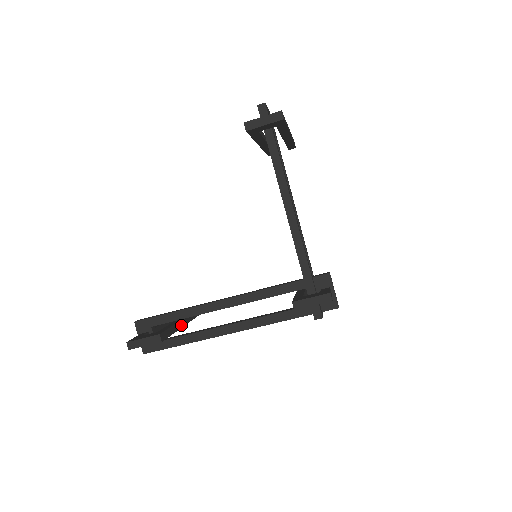
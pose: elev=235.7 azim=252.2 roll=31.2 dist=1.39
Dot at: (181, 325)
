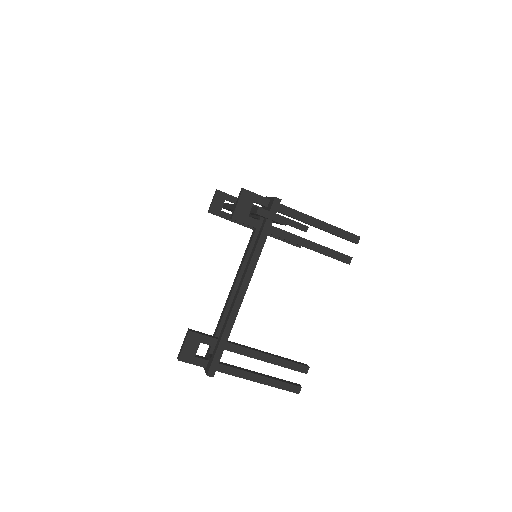
Dot at: (238, 345)
